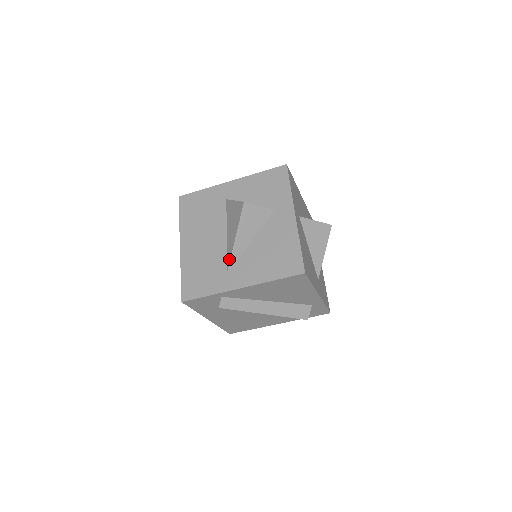
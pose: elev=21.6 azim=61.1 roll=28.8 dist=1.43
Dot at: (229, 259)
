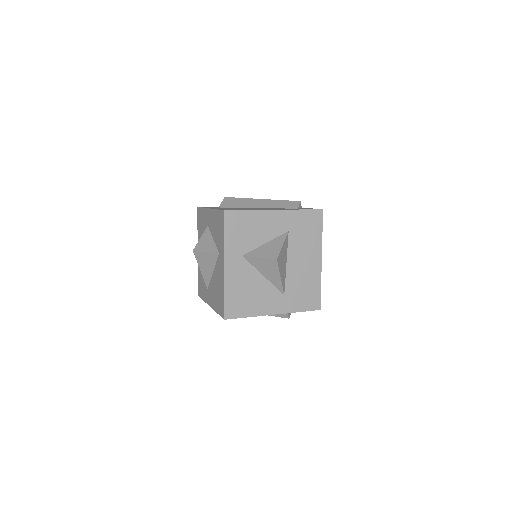
Dot at: (205, 282)
